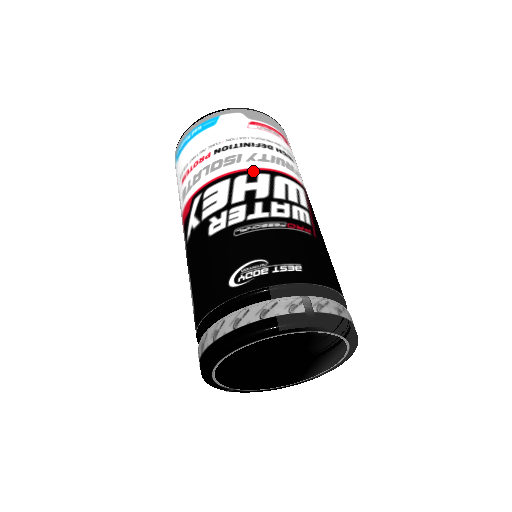
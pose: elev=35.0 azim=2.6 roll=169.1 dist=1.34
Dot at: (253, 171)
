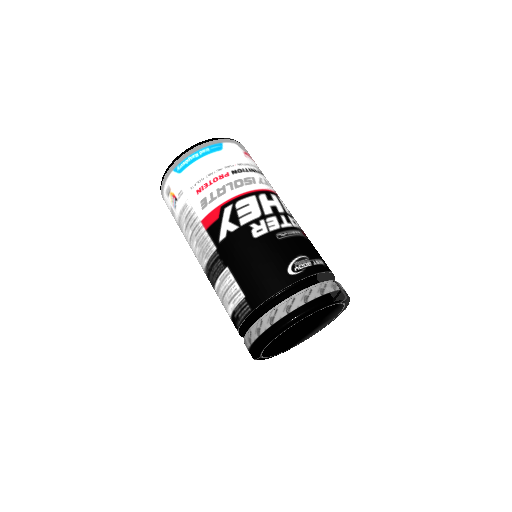
Dot at: (267, 192)
